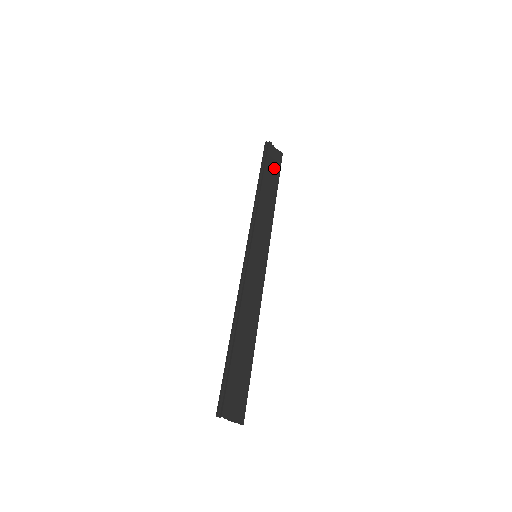
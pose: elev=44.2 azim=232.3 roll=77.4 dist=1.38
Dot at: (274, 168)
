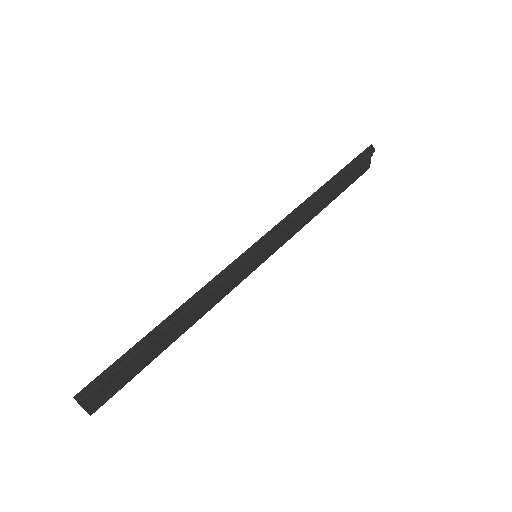
Dot at: (351, 177)
